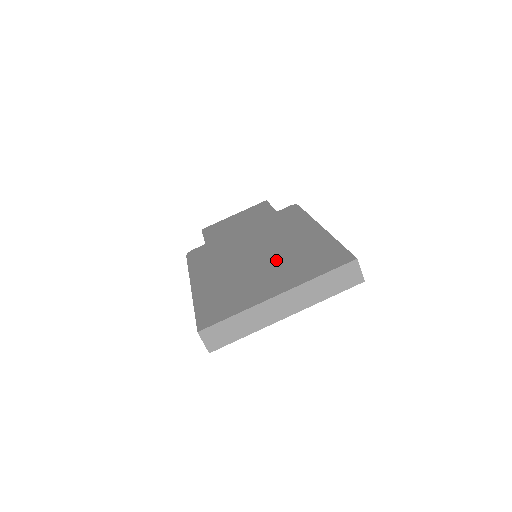
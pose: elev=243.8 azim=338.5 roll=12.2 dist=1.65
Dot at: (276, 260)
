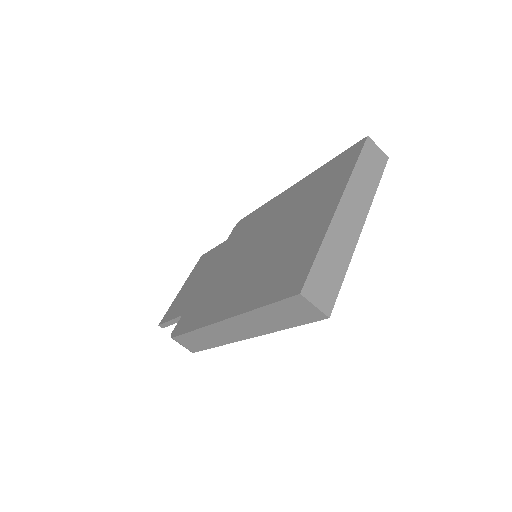
Dot at: (288, 220)
